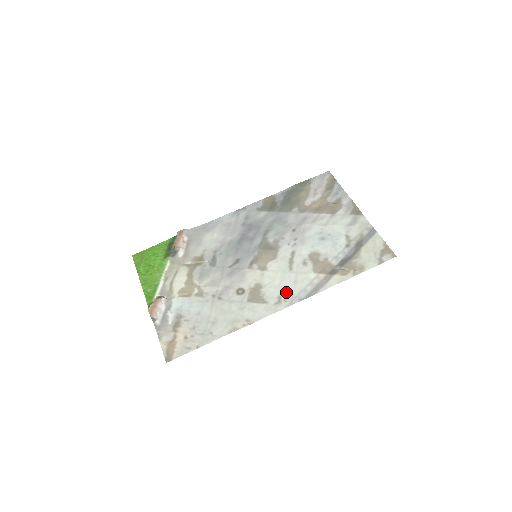
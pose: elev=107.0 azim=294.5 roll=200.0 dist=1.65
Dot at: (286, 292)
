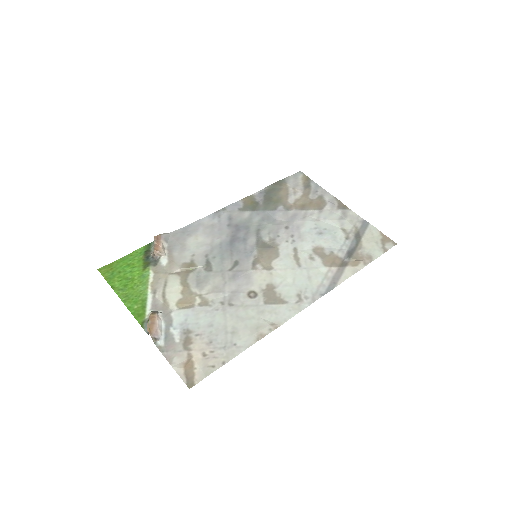
Dot at: (304, 289)
